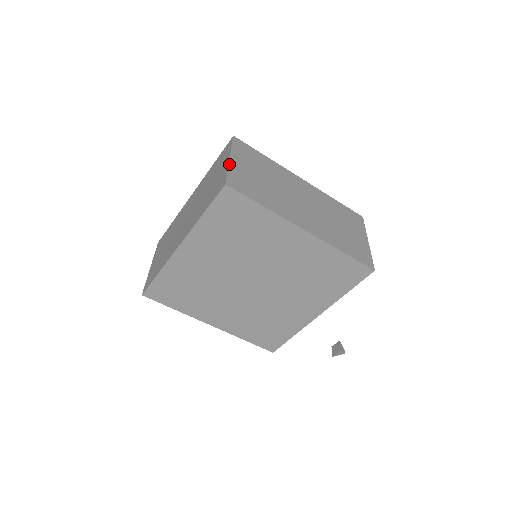
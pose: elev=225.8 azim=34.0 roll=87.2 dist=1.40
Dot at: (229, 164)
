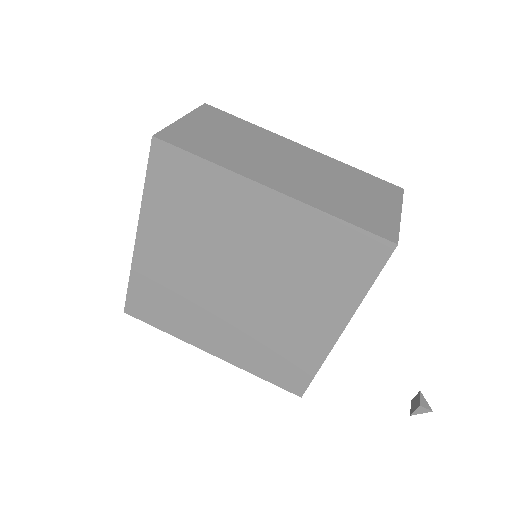
Dot at: (175, 122)
